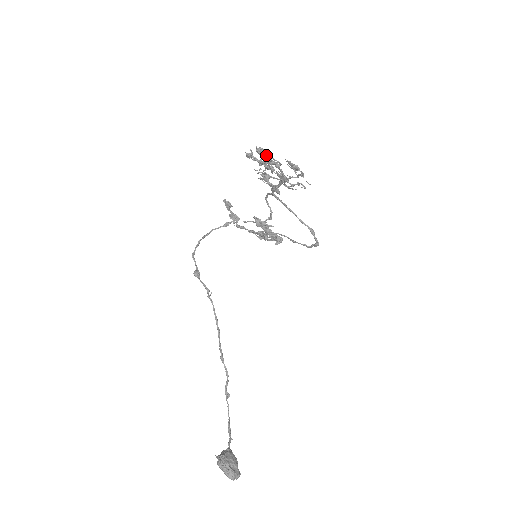
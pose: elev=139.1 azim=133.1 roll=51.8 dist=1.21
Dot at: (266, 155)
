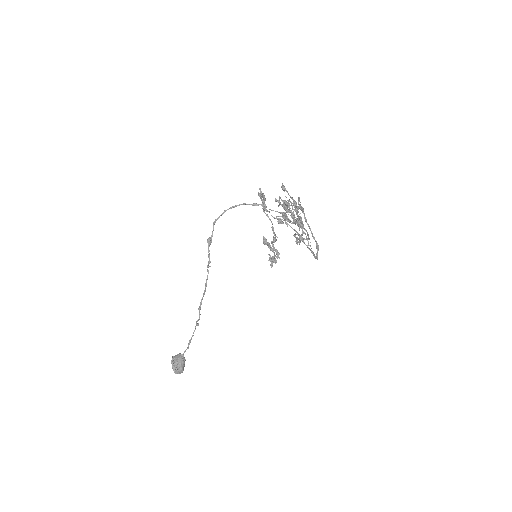
Dot at: (289, 209)
